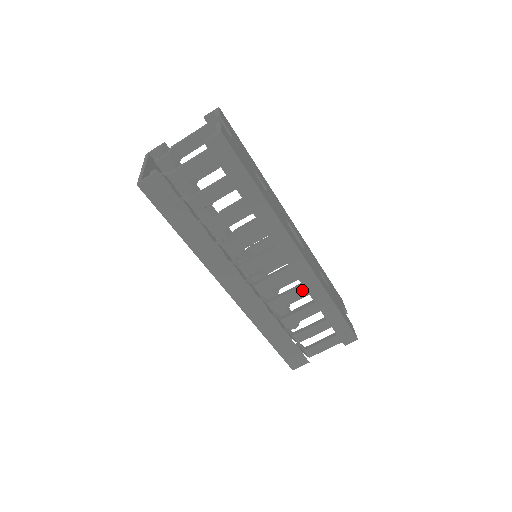
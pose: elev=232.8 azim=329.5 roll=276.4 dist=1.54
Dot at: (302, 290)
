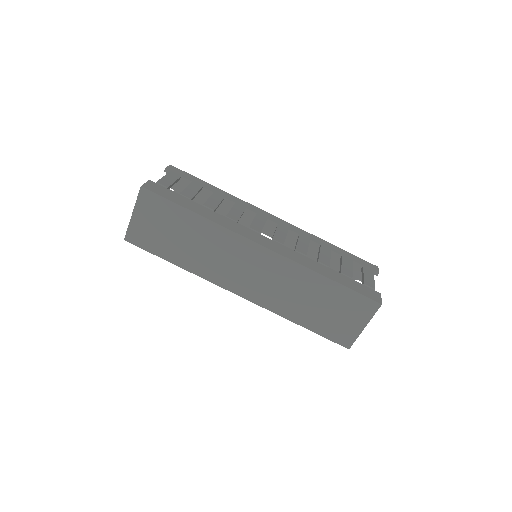
Dot at: (303, 238)
